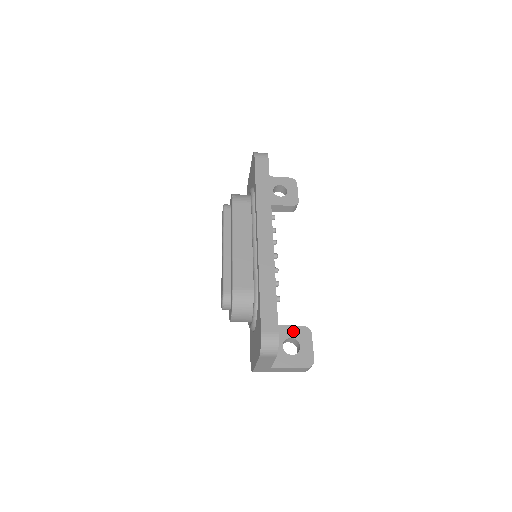
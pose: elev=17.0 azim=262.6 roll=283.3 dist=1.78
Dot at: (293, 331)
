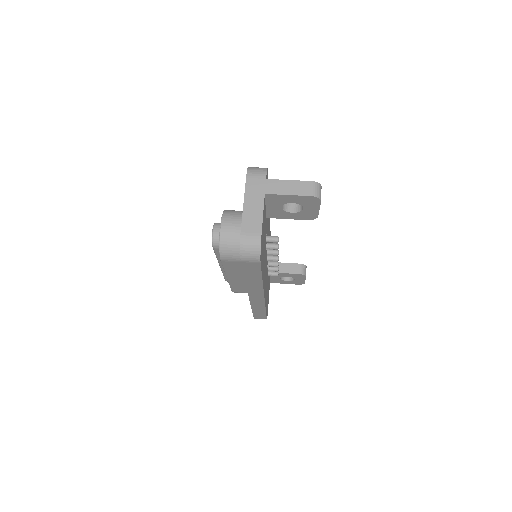
Dot at: (290, 275)
